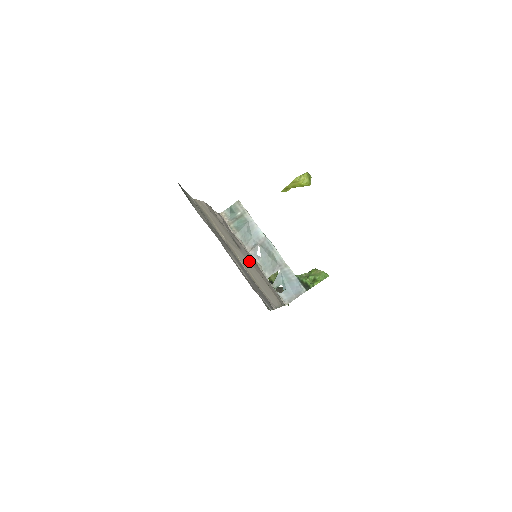
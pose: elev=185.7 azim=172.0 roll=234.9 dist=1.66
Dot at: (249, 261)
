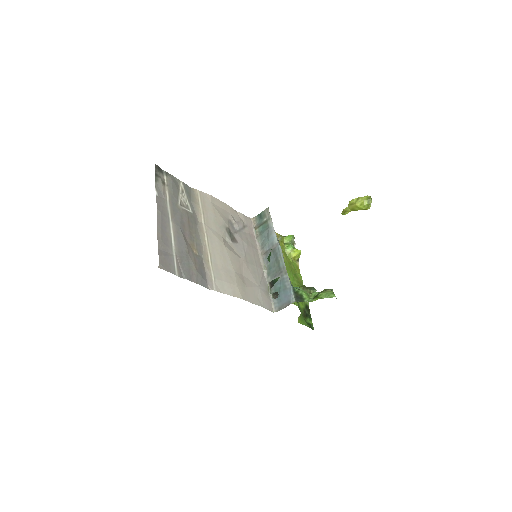
Dot at: (227, 251)
